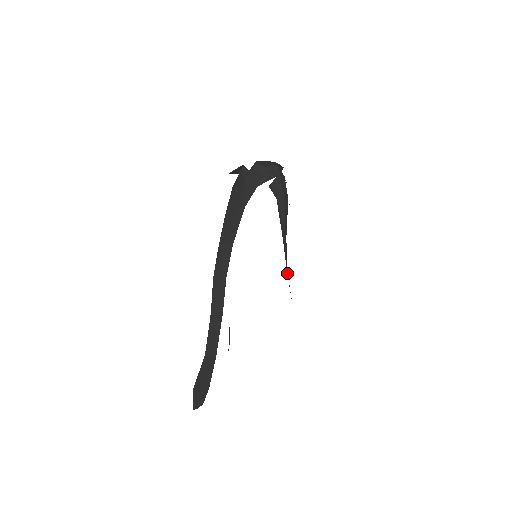
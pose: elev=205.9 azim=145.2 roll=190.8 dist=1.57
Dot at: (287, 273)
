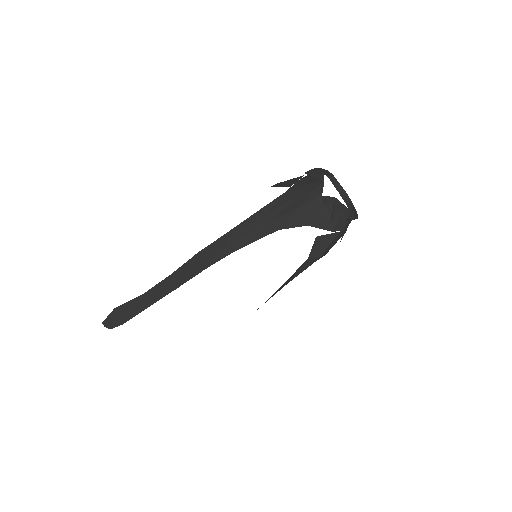
Dot at: occluded
